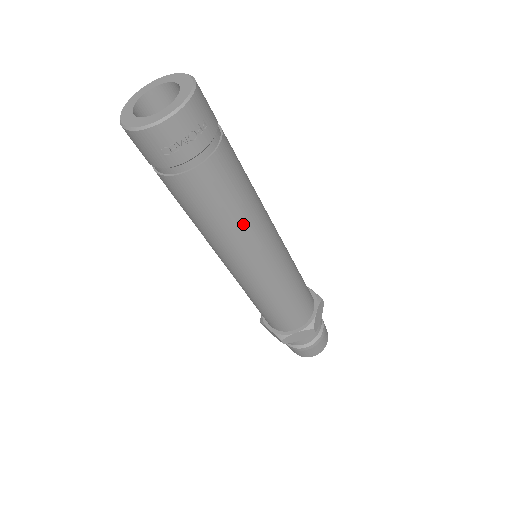
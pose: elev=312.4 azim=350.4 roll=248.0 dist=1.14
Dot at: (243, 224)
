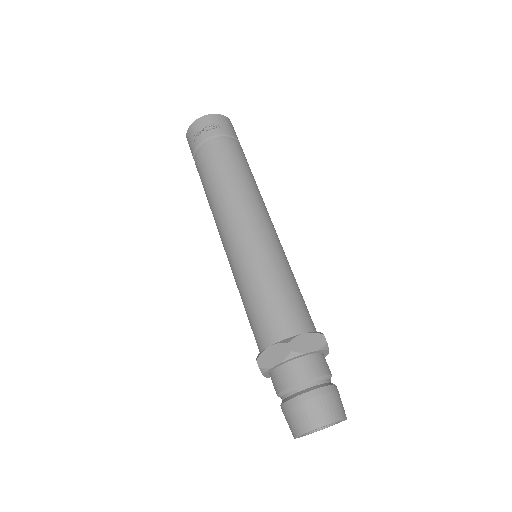
Dot at: (229, 191)
